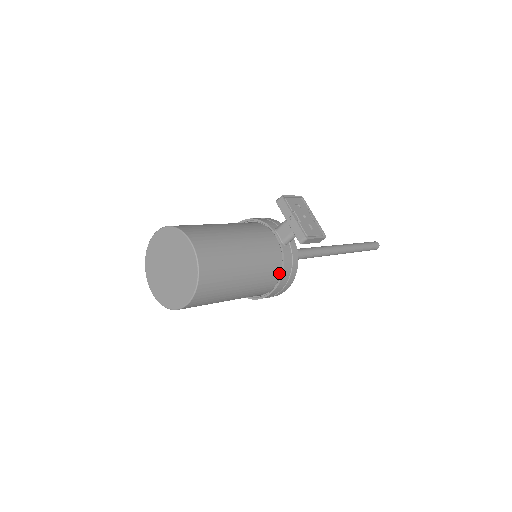
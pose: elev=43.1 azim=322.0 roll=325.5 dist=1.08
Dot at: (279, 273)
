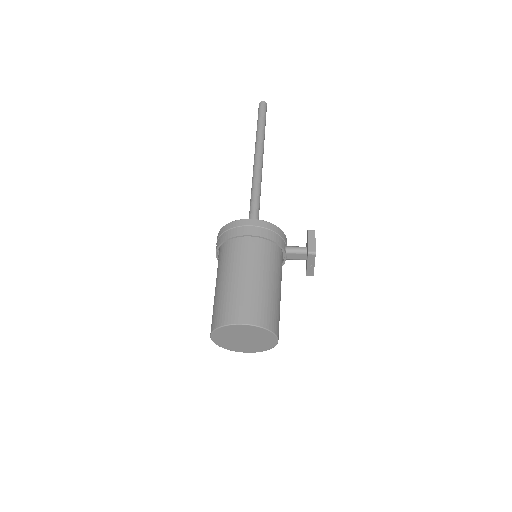
Dot at: occluded
